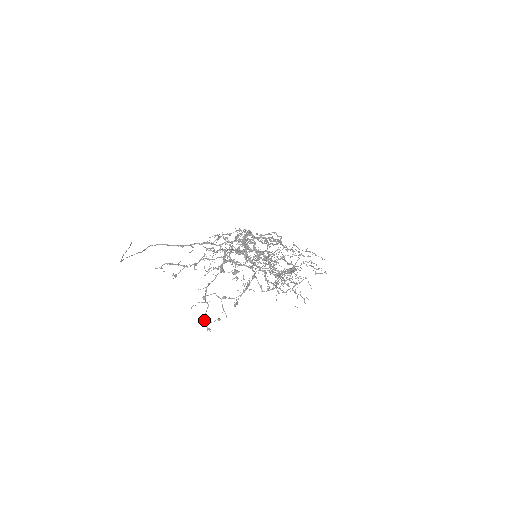
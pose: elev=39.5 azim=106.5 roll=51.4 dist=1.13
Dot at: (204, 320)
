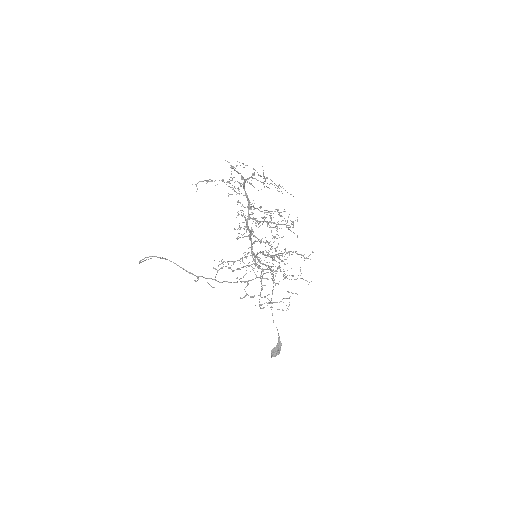
Dot at: (231, 165)
